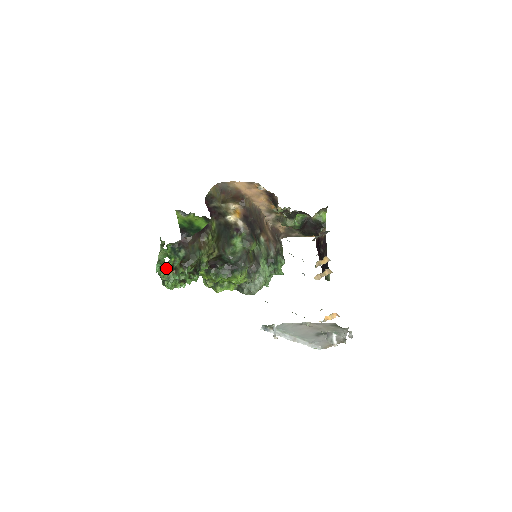
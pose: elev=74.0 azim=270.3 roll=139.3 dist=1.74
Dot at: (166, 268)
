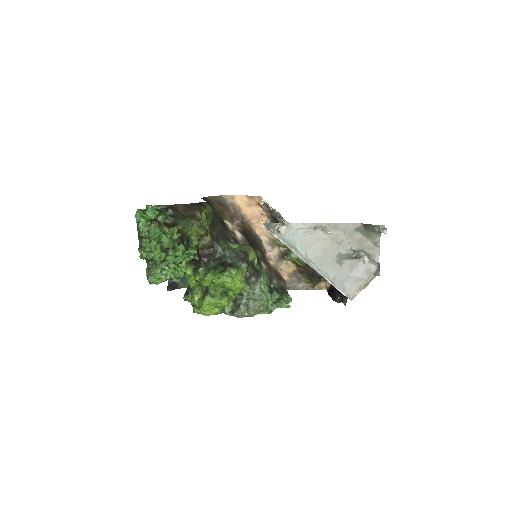
Dot at: (147, 218)
